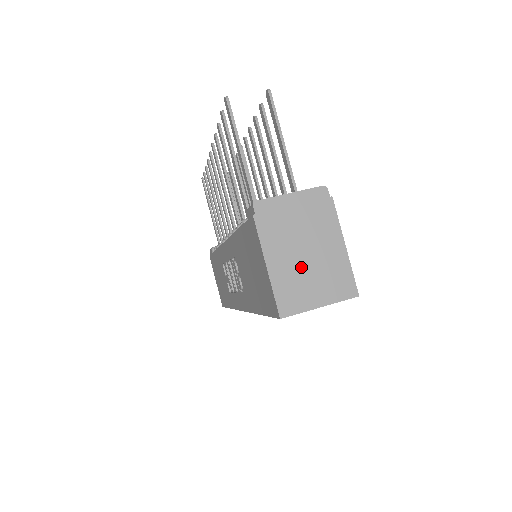
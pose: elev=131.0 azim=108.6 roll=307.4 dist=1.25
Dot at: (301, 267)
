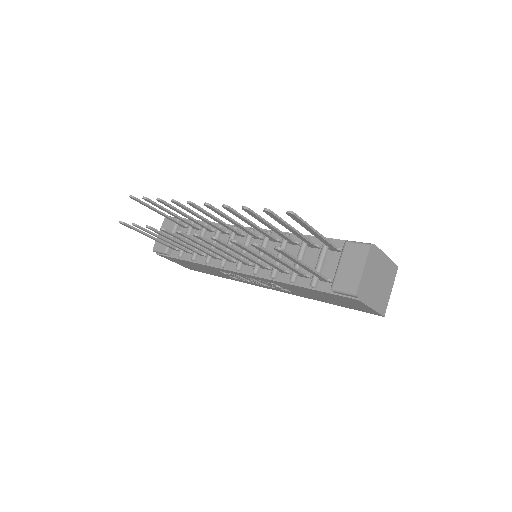
Dot at: (380, 289)
